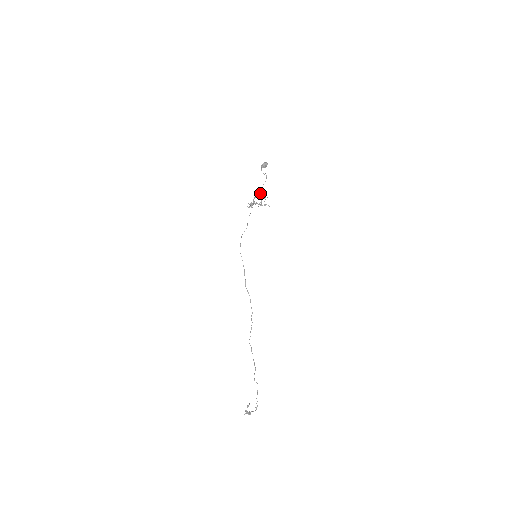
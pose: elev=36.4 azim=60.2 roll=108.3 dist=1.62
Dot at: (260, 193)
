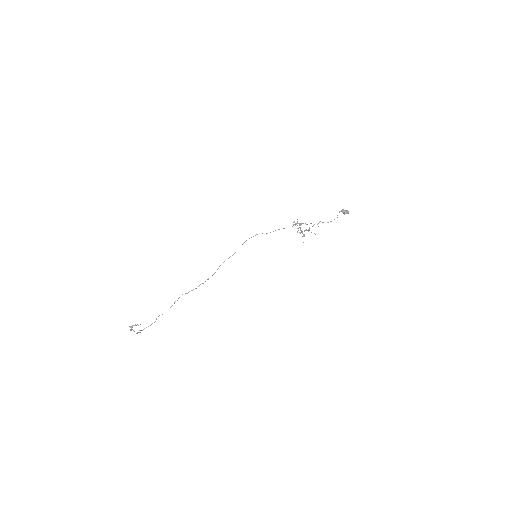
Dot at: (314, 224)
